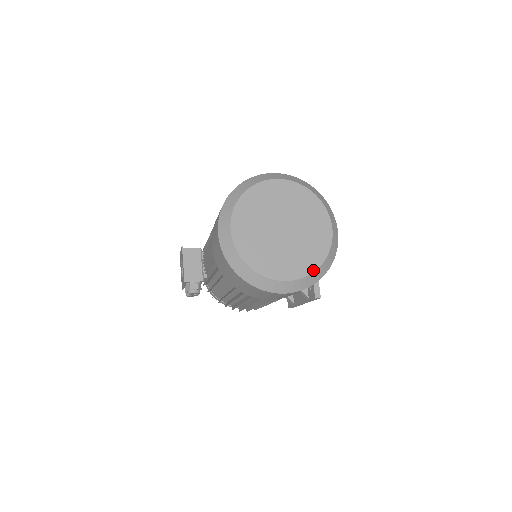
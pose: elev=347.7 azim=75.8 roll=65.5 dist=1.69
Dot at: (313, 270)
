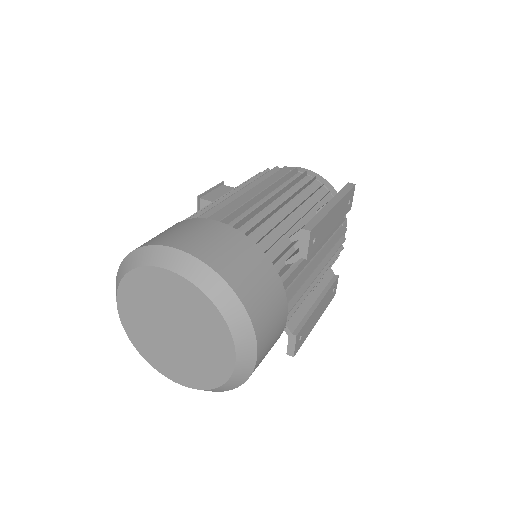
Dot at: (203, 388)
